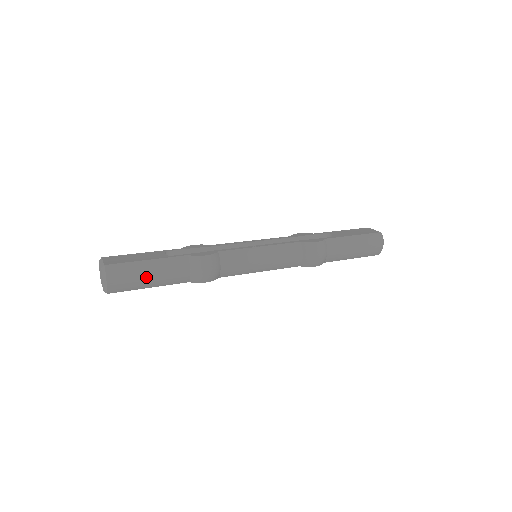
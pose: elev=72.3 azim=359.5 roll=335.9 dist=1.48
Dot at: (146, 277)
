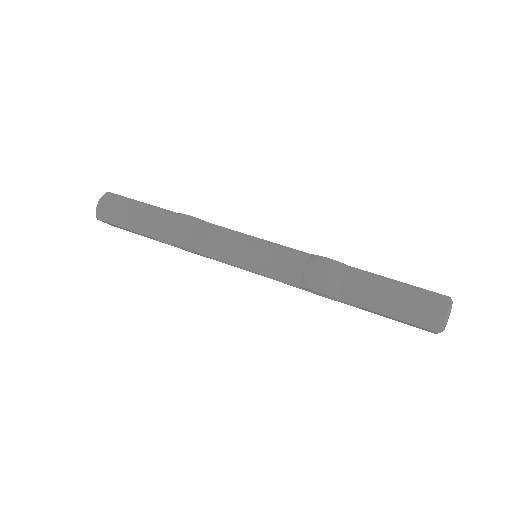
Dot at: (130, 214)
